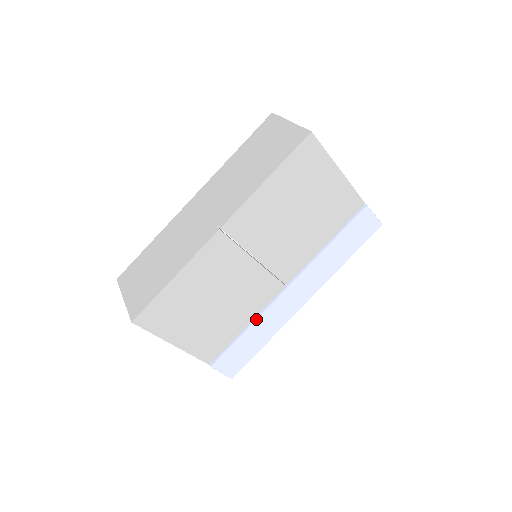
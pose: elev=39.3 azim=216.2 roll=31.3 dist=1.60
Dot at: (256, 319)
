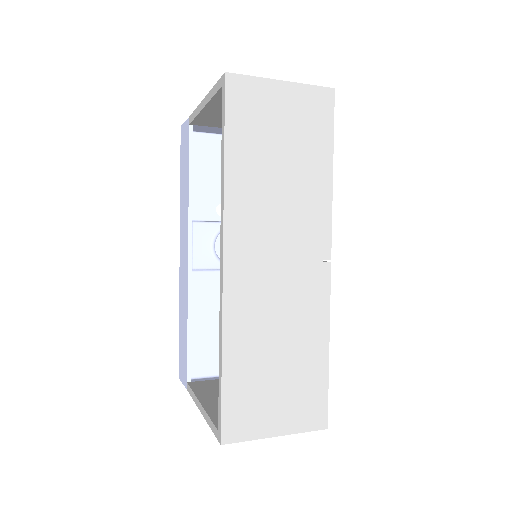
Dot at: occluded
